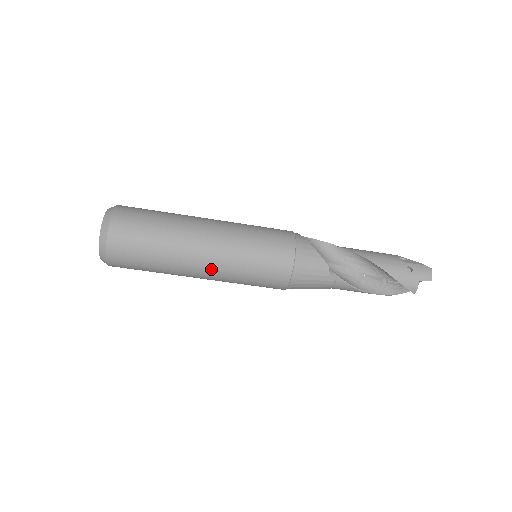
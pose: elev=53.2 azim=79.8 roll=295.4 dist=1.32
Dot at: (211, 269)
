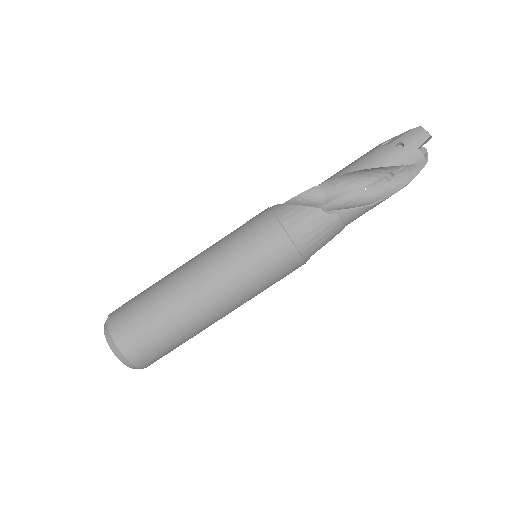
Dot at: (222, 300)
